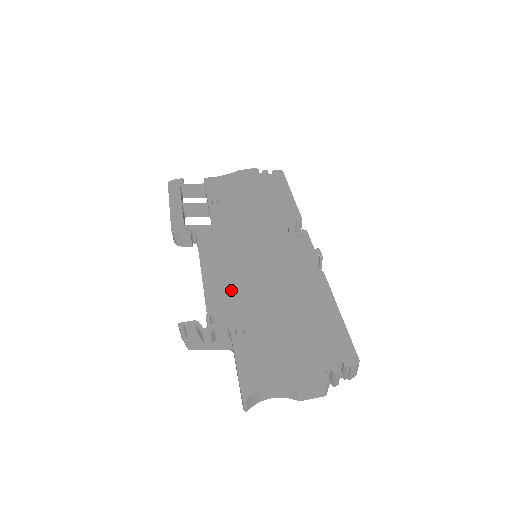
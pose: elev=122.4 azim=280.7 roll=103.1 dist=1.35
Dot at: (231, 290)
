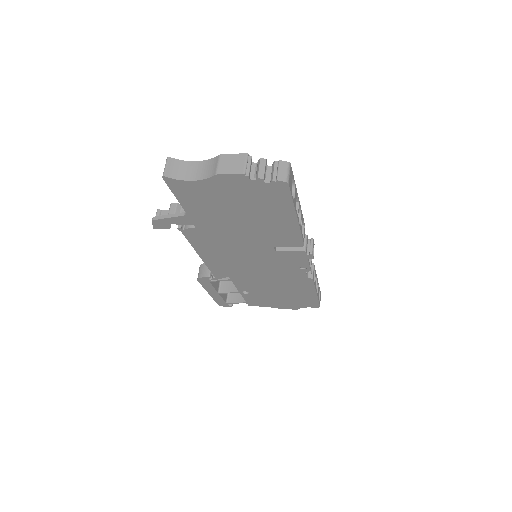
Dot at: occluded
